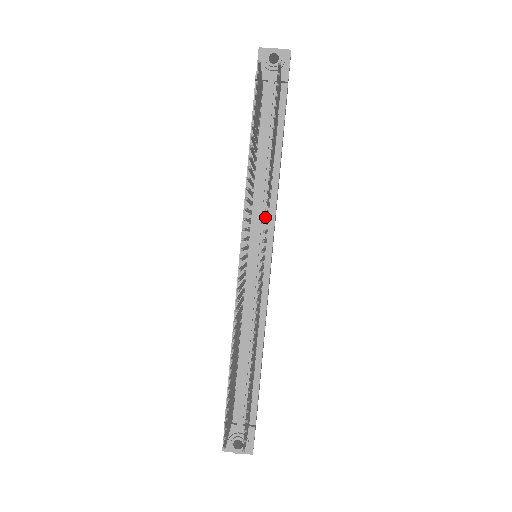
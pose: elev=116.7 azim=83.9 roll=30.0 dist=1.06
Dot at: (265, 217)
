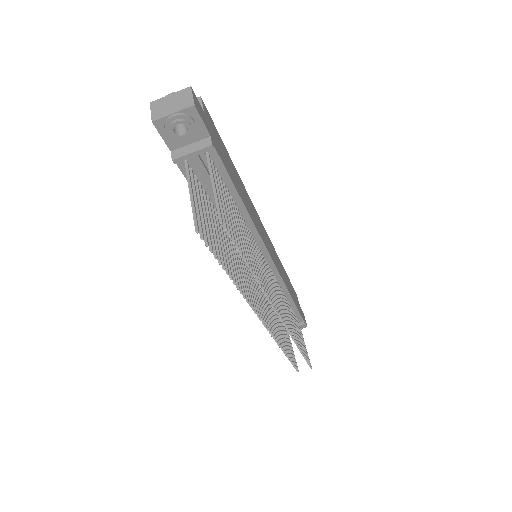
Dot at: occluded
